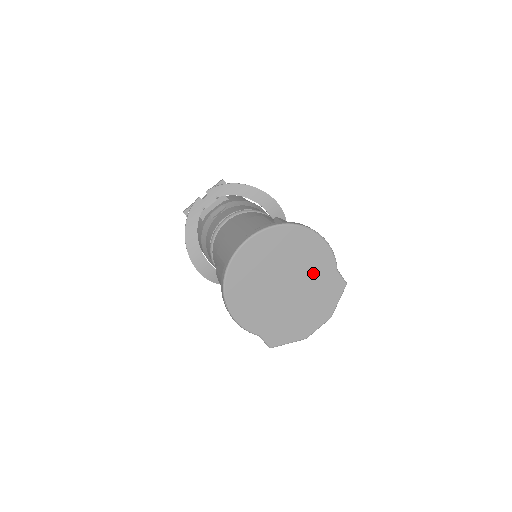
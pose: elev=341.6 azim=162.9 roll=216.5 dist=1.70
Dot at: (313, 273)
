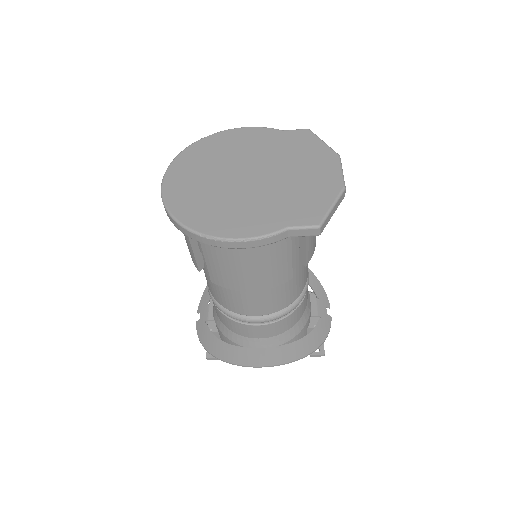
Dot at: (262, 149)
